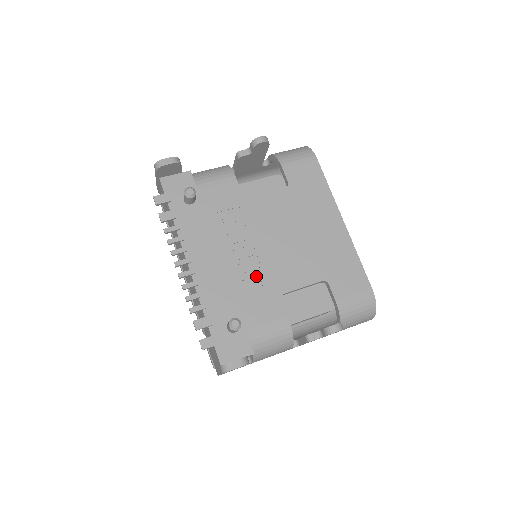
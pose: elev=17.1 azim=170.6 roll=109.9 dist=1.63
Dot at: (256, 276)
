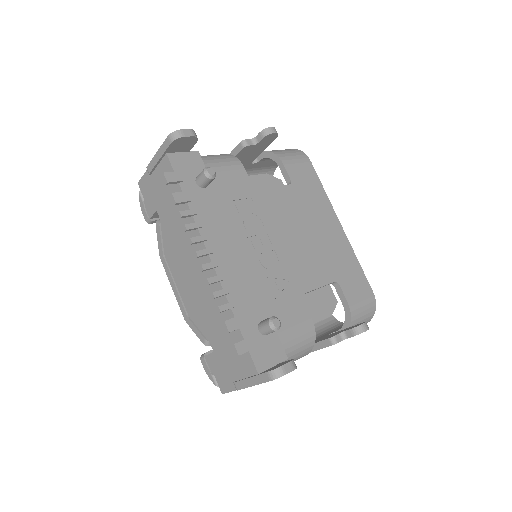
Dot at: (277, 273)
